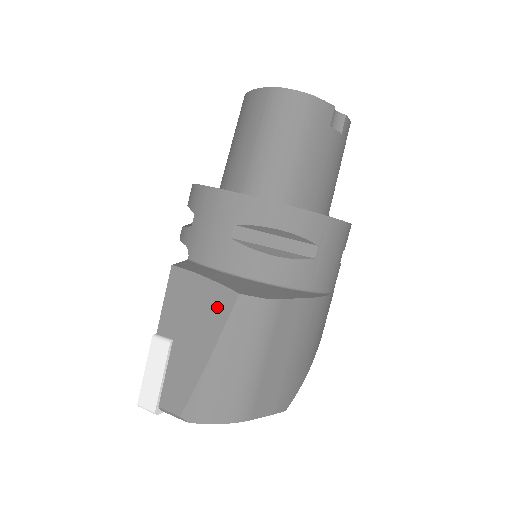
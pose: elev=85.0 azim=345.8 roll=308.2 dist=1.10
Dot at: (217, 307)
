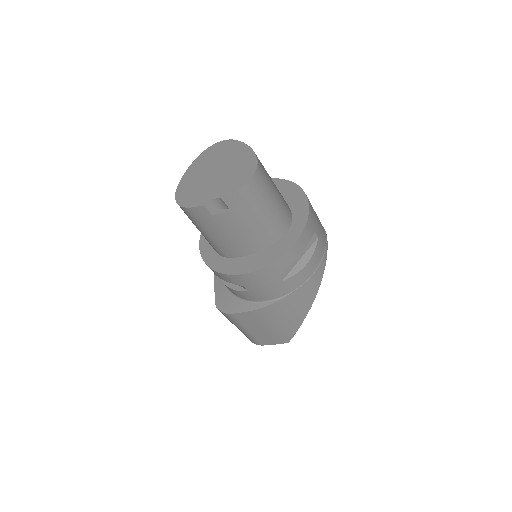
Dot at: occluded
